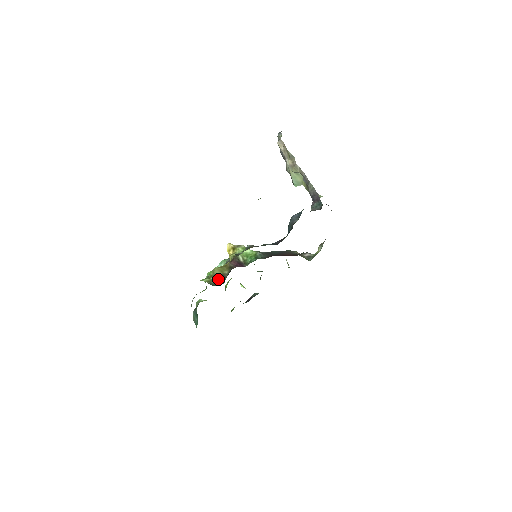
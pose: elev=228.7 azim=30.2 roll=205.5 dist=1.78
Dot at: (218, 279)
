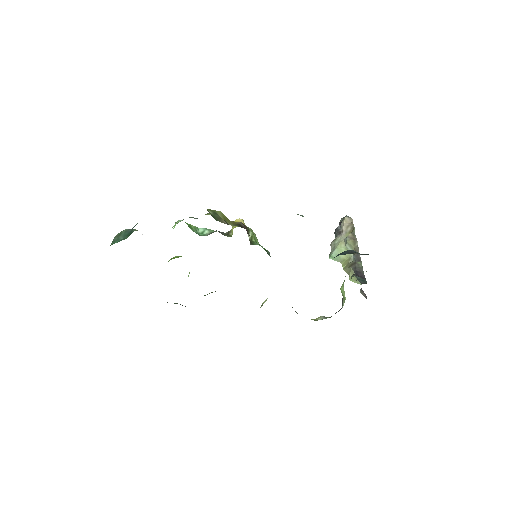
Dot at: (218, 217)
